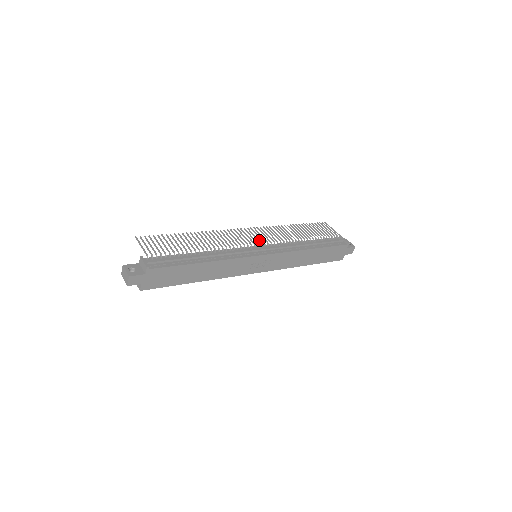
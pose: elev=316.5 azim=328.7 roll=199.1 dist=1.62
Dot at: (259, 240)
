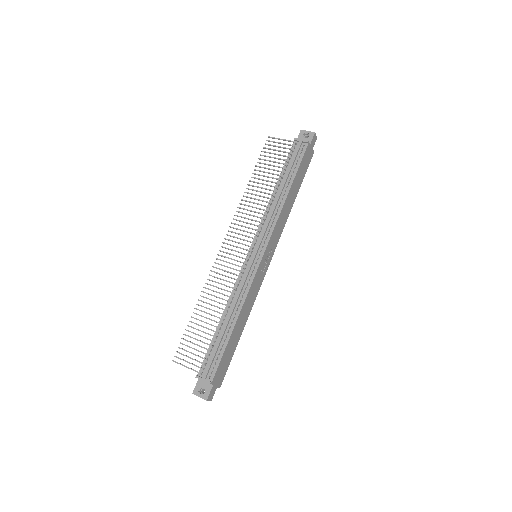
Dot at: (246, 245)
